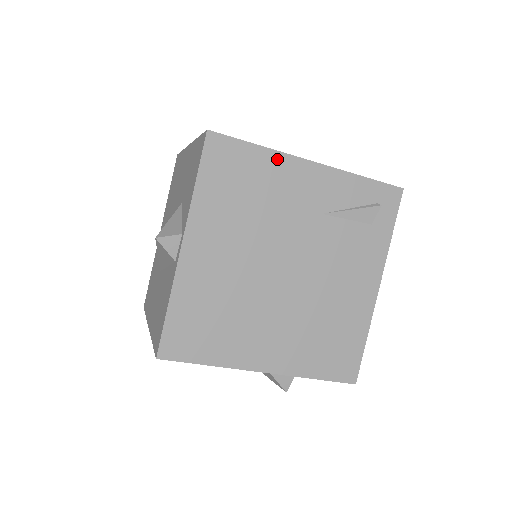
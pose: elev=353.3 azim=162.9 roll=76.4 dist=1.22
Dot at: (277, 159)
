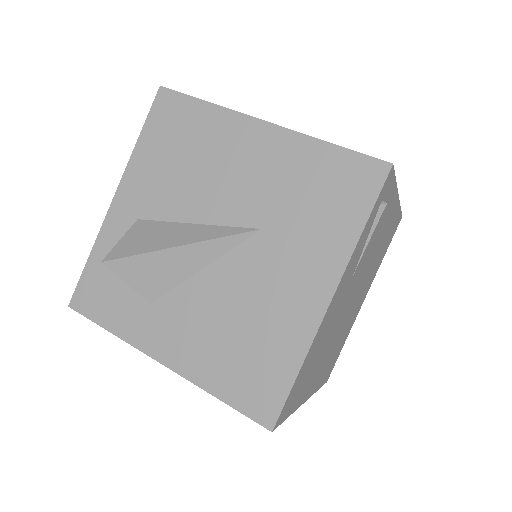
Dot at: (313, 345)
